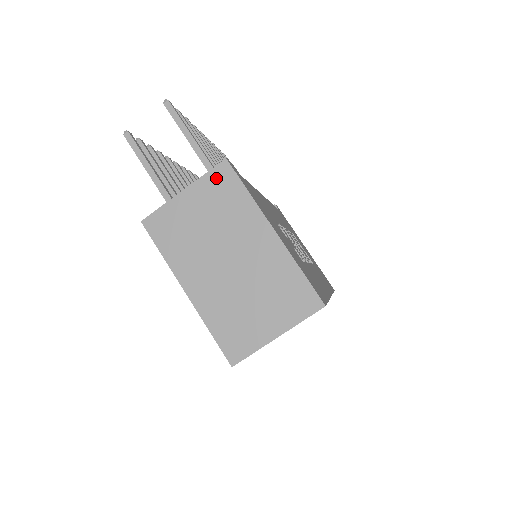
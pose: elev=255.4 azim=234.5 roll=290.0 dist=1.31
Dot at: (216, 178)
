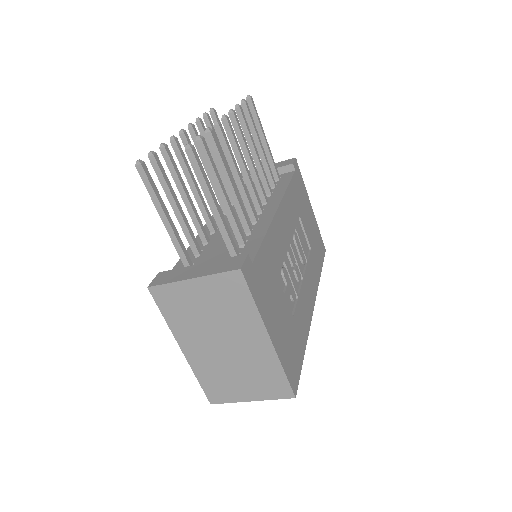
Dot at: (227, 281)
